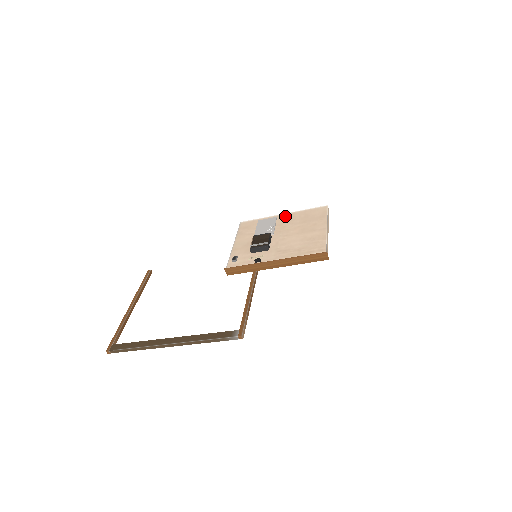
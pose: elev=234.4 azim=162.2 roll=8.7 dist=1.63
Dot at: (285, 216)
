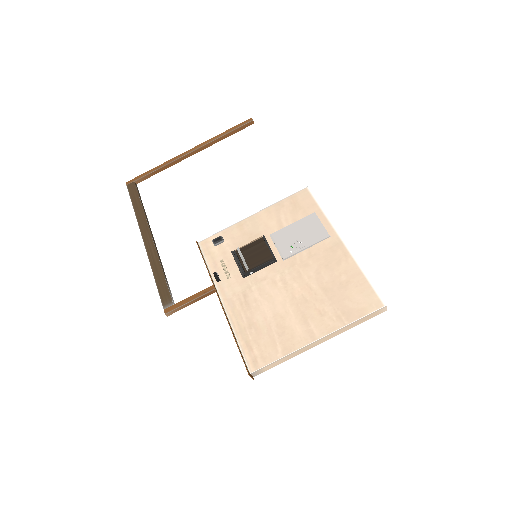
Dot at: (336, 248)
